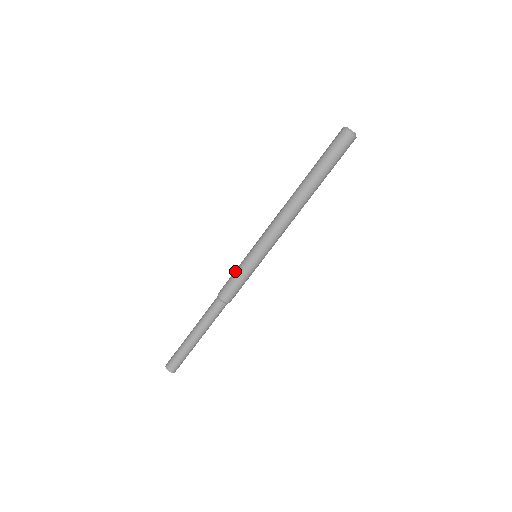
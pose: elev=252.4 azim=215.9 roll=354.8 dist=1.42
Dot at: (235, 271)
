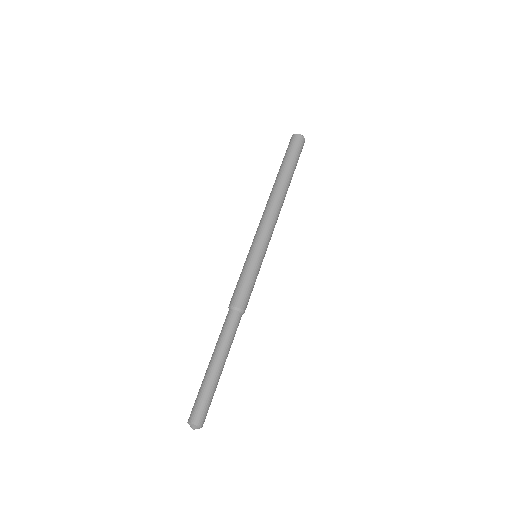
Dot at: occluded
